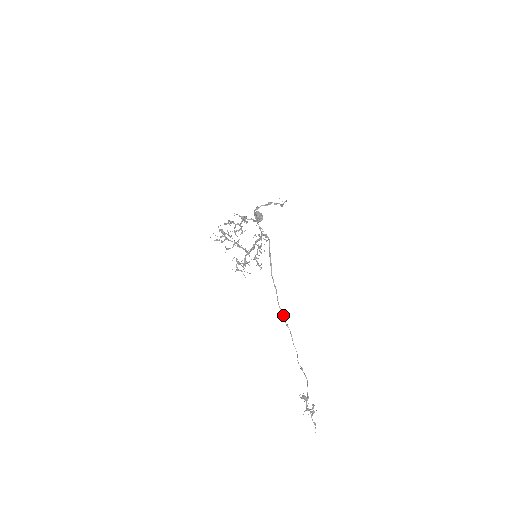
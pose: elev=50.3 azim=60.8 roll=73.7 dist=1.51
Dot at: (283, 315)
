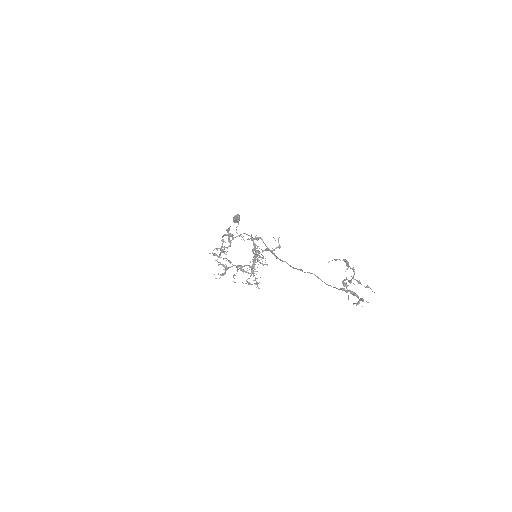
Dot at: (300, 270)
